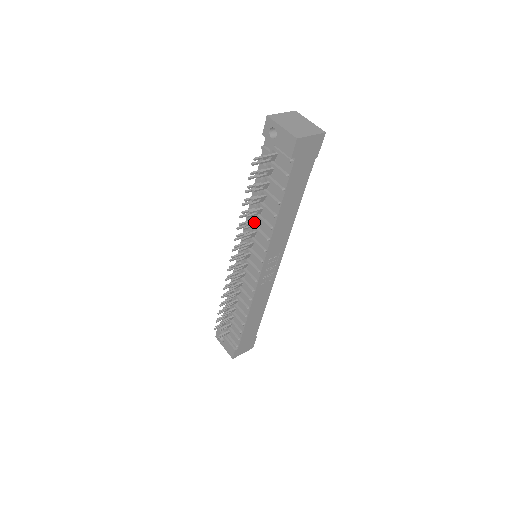
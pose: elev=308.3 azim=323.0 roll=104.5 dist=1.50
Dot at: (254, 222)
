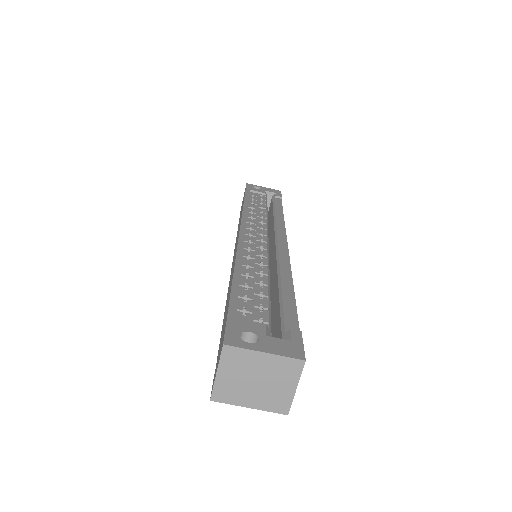
Dot at: occluded
